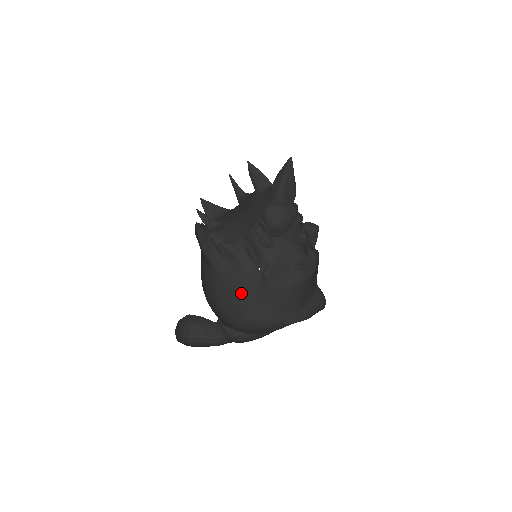
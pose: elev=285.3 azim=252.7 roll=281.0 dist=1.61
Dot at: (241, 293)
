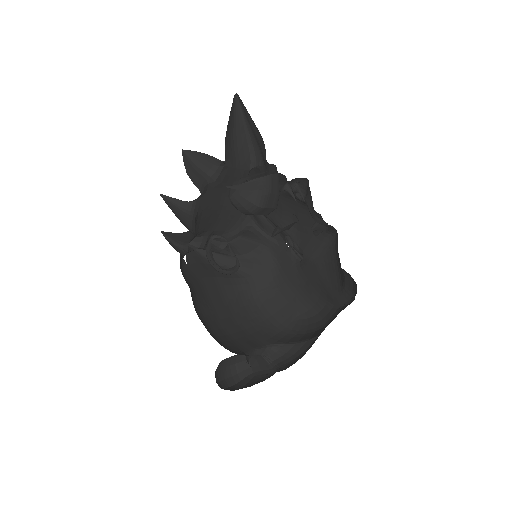
Dot at: (283, 283)
